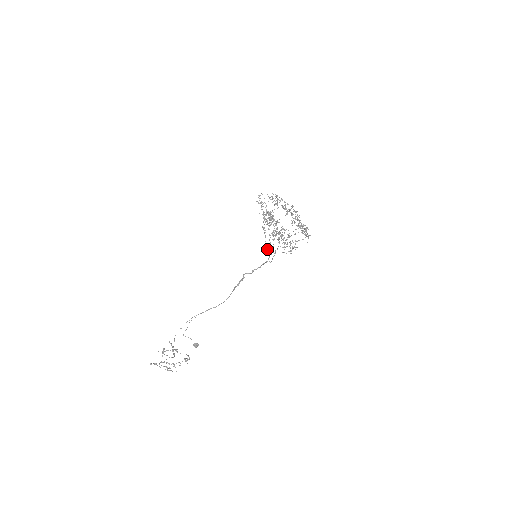
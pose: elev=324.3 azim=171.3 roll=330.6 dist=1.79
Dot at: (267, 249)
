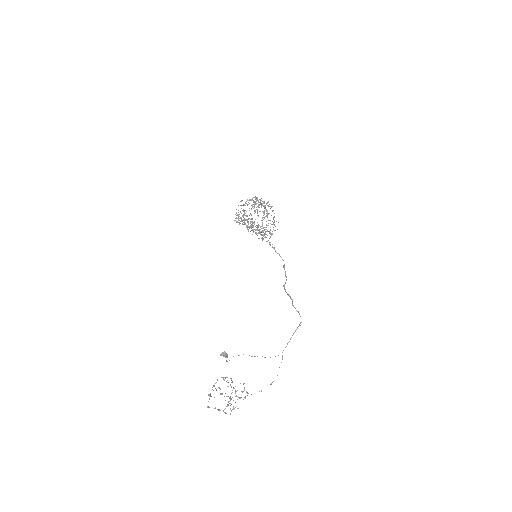
Dot at: occluded
